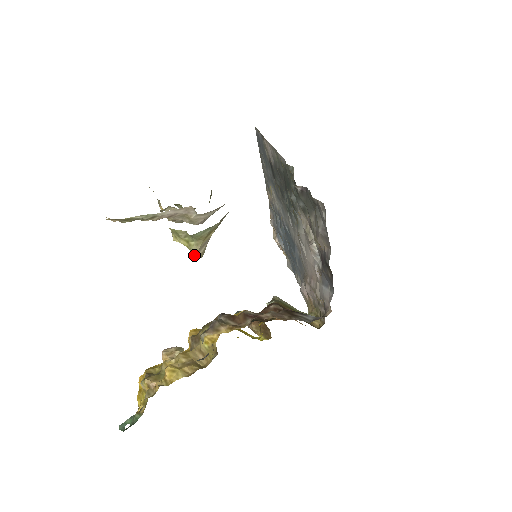
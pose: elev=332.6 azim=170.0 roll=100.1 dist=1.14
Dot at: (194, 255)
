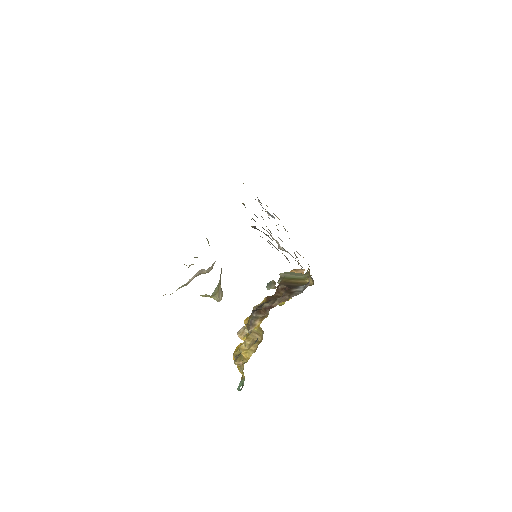
Dot at: (218, 301)
